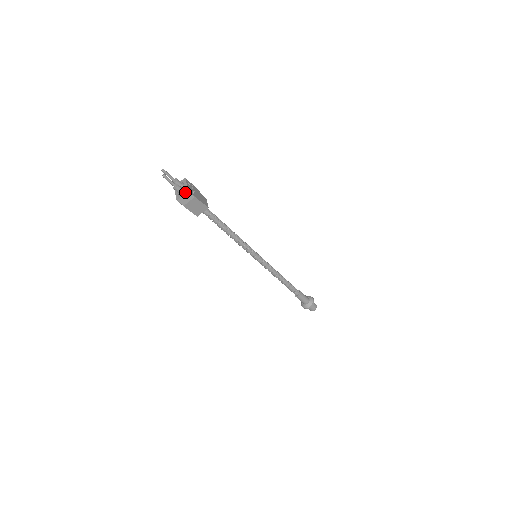
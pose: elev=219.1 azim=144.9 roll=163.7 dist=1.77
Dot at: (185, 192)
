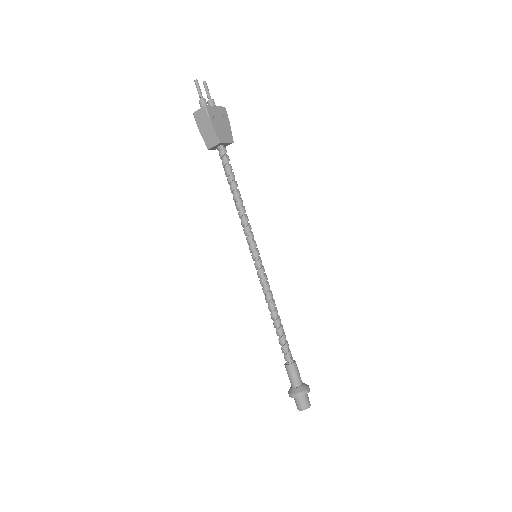
Dot at: (203, 106)
